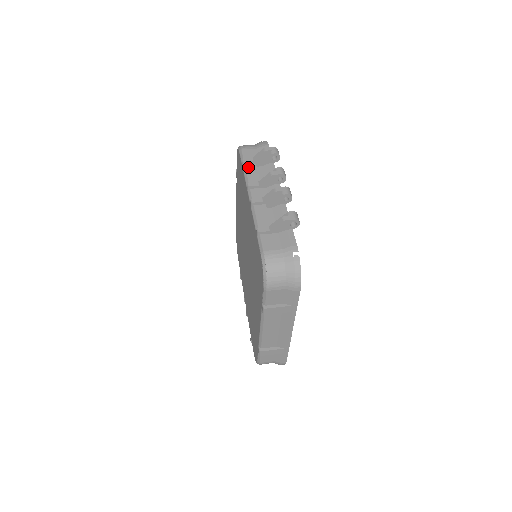
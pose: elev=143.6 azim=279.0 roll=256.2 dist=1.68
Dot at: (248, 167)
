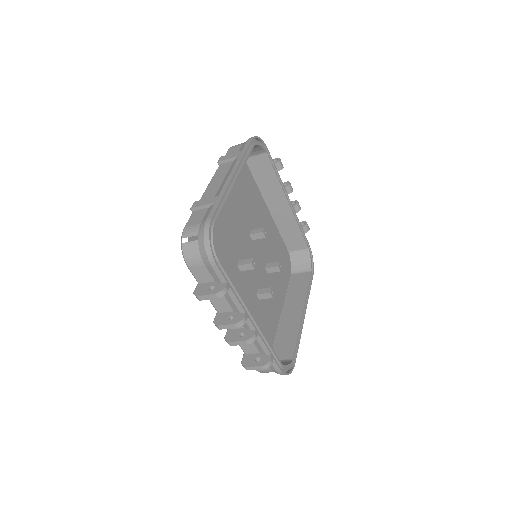
Dot at: (282, 232)
